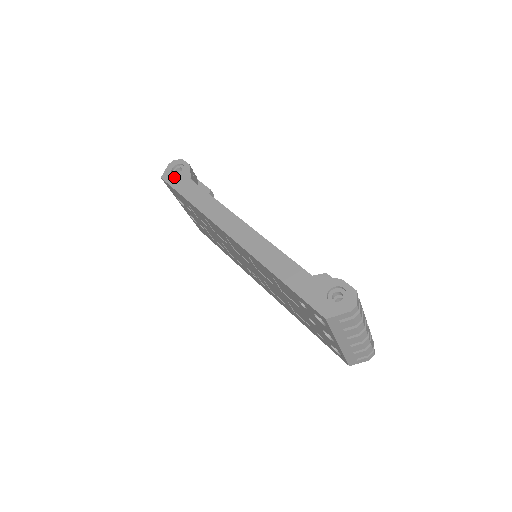
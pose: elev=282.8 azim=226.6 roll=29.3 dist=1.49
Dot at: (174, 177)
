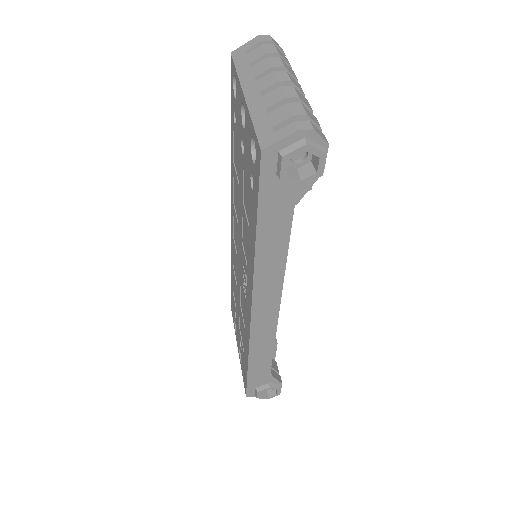
Dot at: occluded
